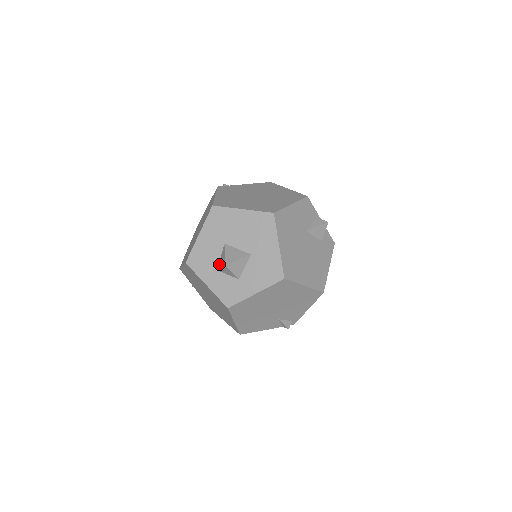
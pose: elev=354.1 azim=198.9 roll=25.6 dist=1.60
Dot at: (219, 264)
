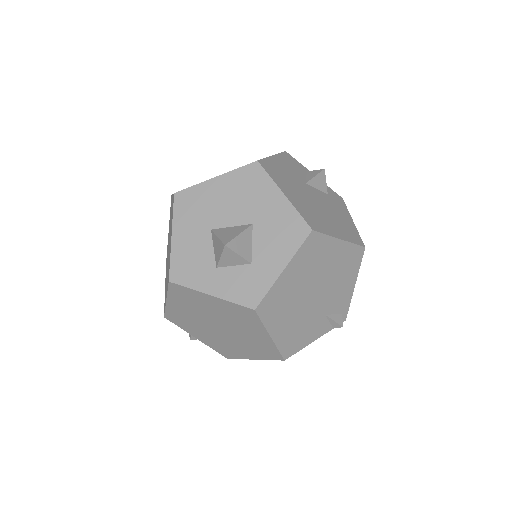
Dot at: (215, 257)
